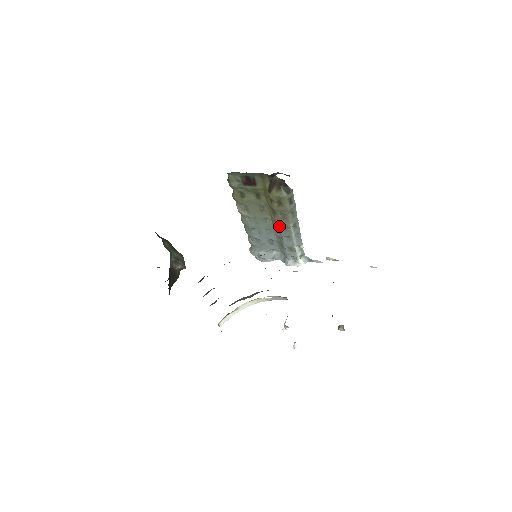
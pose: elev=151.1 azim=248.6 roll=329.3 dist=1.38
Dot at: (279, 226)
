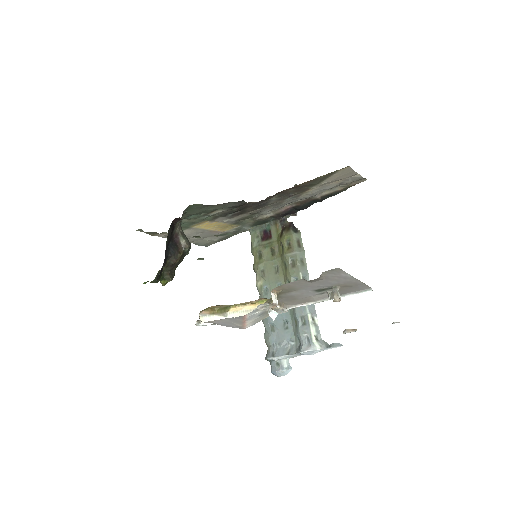
Dot at: occluded
